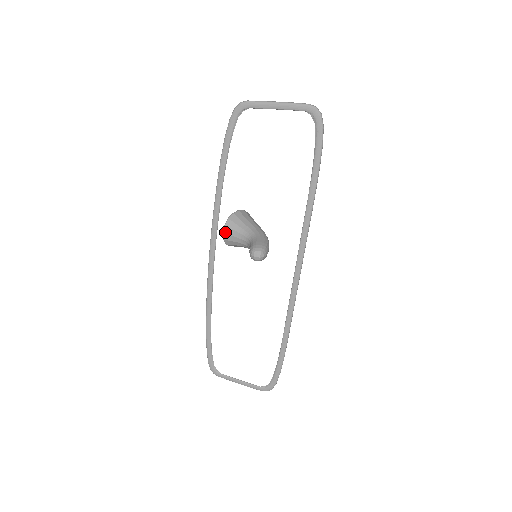
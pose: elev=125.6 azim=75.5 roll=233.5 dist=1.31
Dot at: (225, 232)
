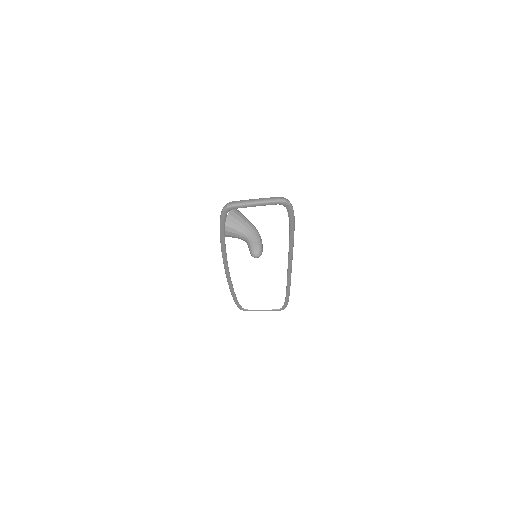
Dot at: occluded
